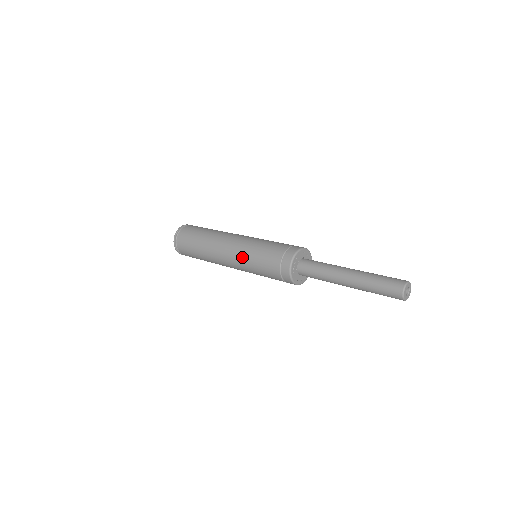
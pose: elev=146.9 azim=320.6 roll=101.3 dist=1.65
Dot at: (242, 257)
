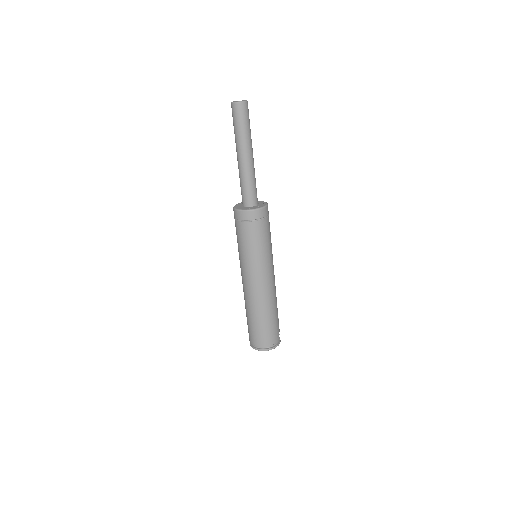
Dot at: occluded
